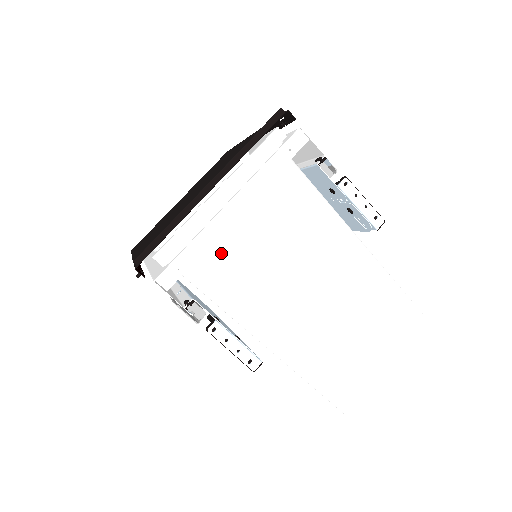
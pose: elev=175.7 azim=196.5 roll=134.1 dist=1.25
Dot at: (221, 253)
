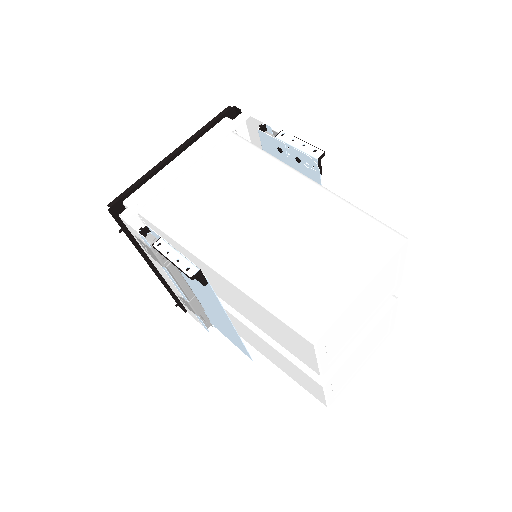
Dot at: (177, 198)
